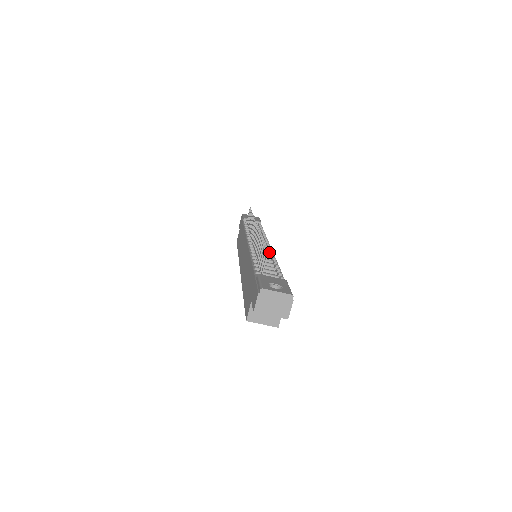
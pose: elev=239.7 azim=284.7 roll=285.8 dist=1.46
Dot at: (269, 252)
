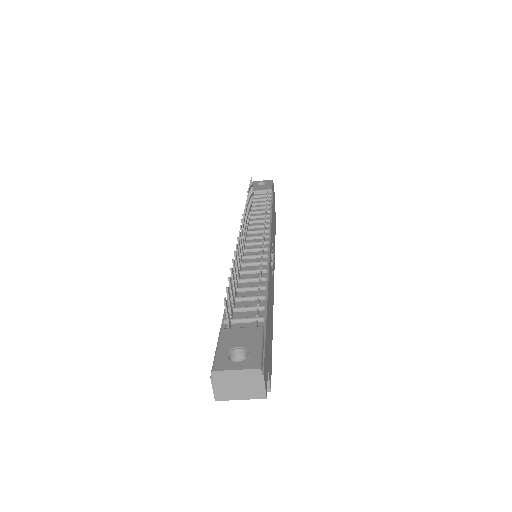
Dot at: (260, 257)
